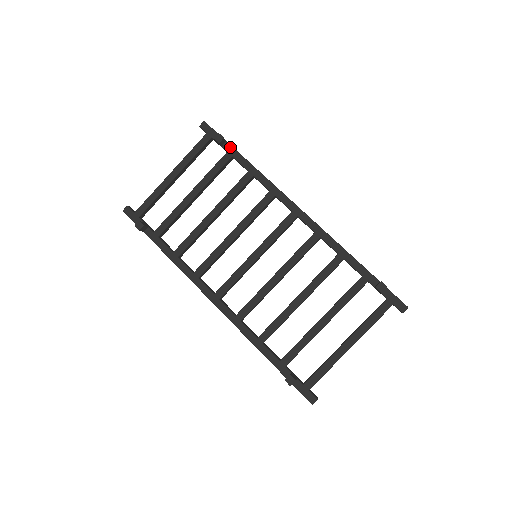
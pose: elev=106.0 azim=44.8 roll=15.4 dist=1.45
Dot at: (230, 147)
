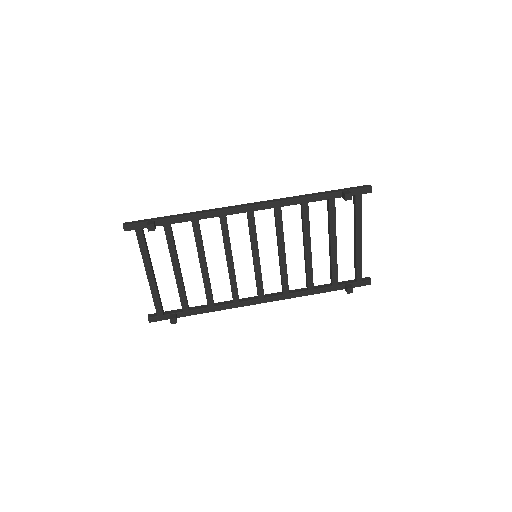
Dot at: (161, 221)
